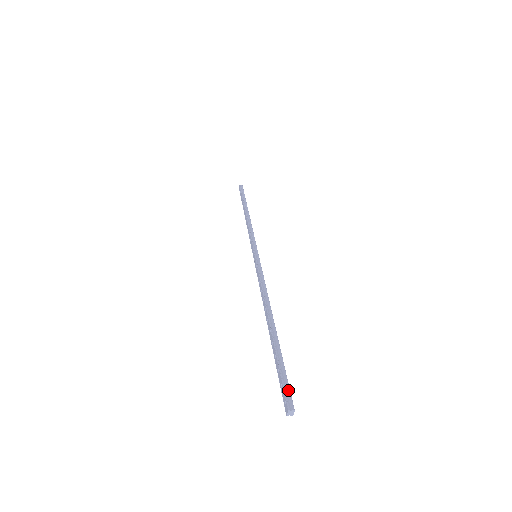
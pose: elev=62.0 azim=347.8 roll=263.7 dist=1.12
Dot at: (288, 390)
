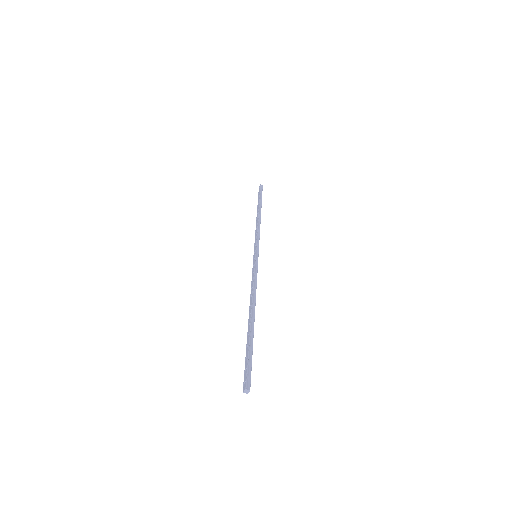
Dot at: (250, 374)
